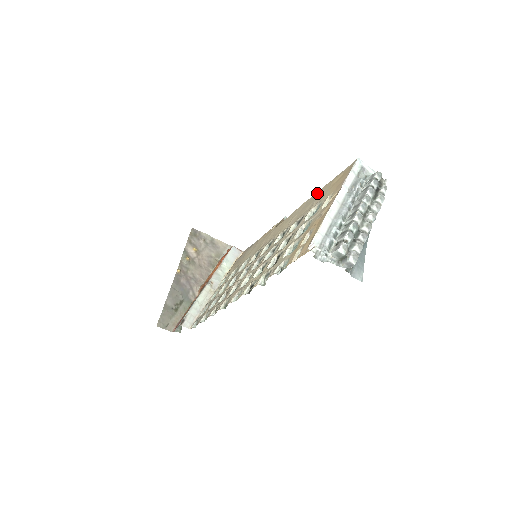
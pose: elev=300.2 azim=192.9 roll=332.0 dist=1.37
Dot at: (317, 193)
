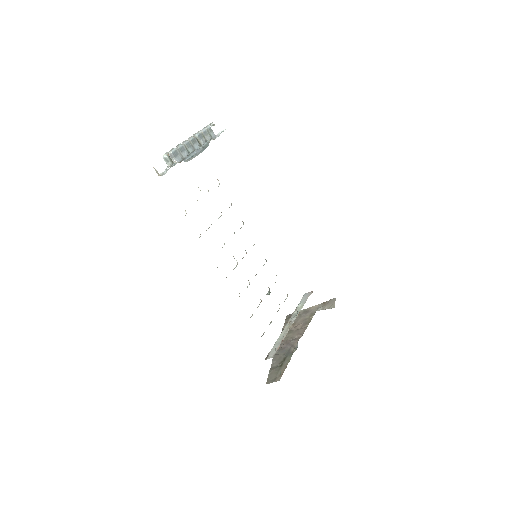
Dot at: occluded
